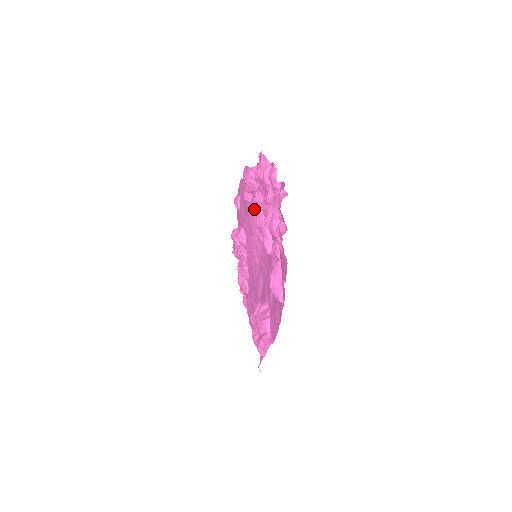
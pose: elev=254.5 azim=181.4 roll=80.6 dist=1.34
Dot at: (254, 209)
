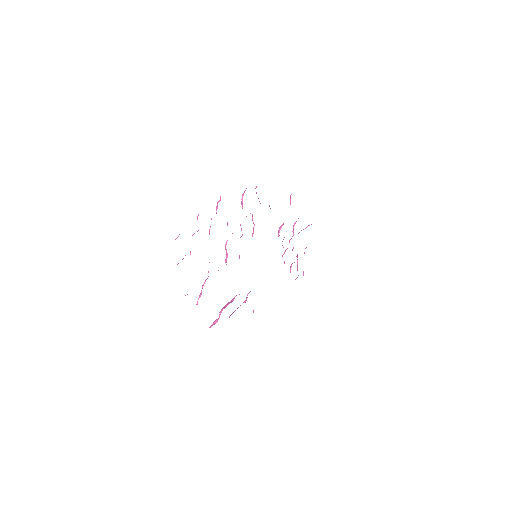
Dot at: occluded
